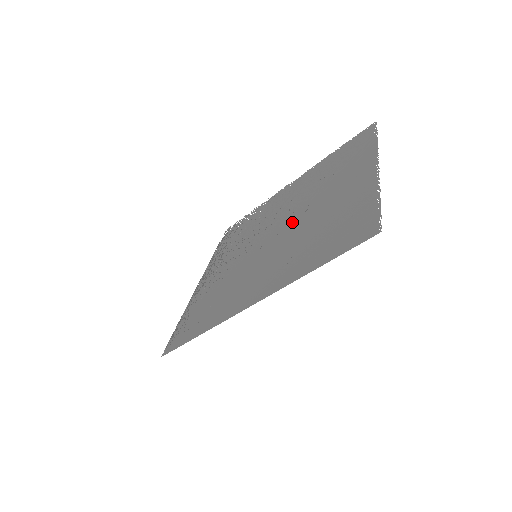
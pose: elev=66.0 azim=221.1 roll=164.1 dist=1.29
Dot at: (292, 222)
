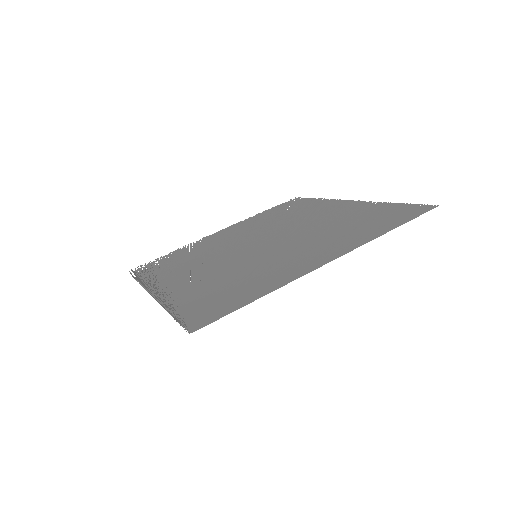
Dot at: (282, 235)
